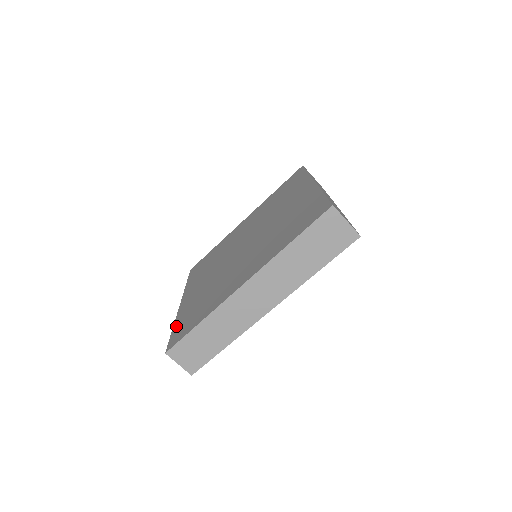
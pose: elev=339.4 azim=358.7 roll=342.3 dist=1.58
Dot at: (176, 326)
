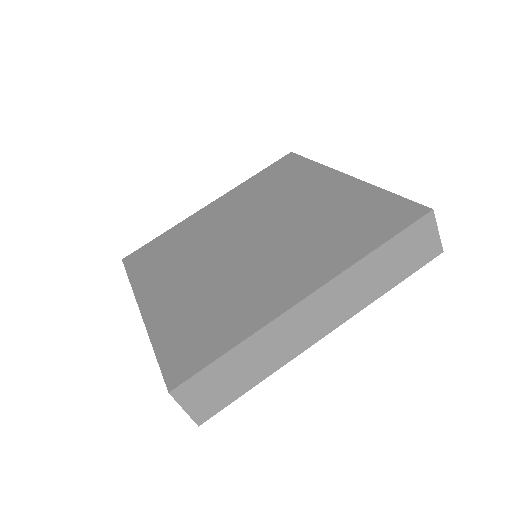
Dot at: (159, 238)
